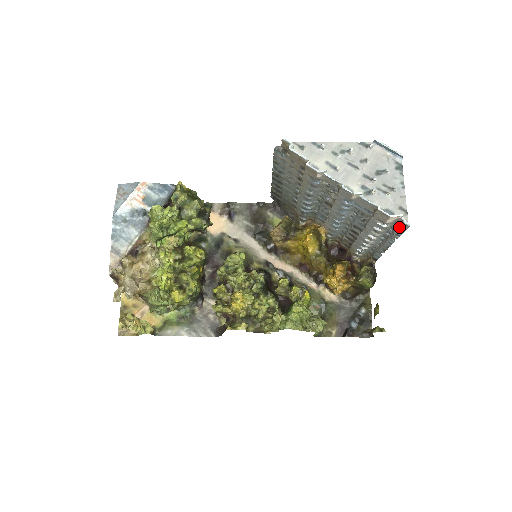
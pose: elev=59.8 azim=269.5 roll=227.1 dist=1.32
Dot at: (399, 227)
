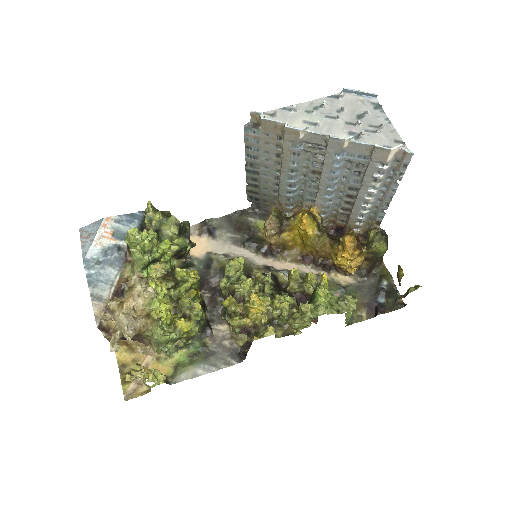
Dot at: (401, 162)
